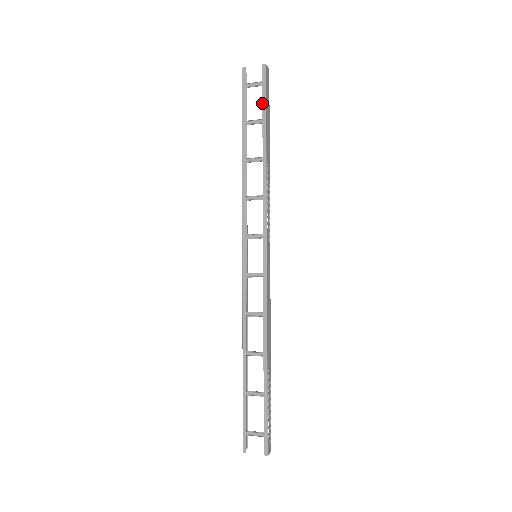
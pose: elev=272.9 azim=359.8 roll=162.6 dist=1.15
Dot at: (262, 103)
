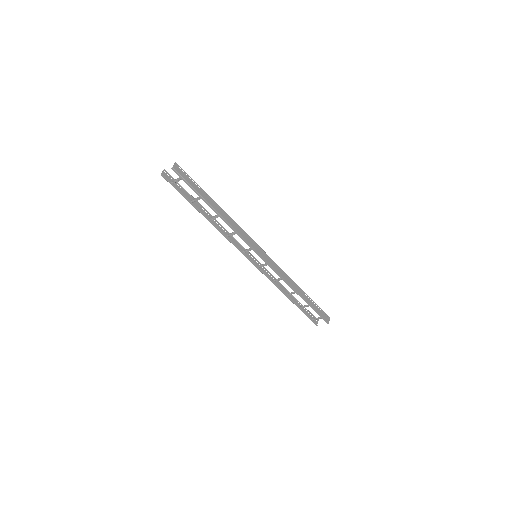
Dot at: occluded
